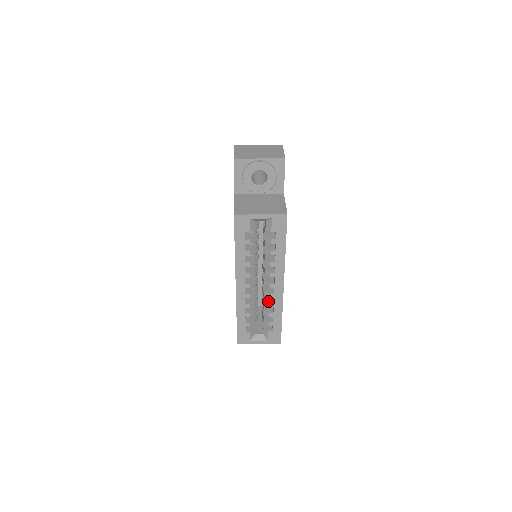
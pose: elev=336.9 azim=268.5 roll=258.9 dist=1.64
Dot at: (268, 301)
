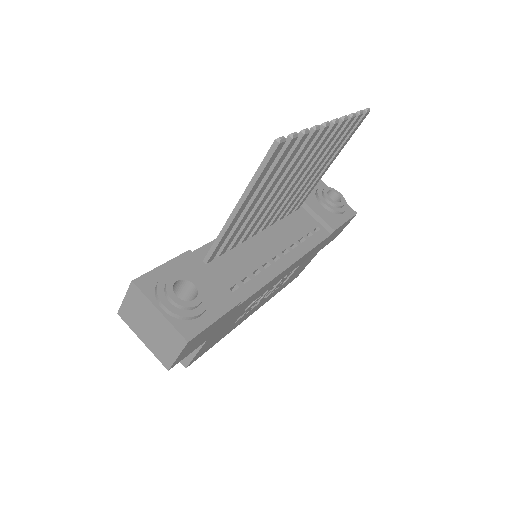
Dot at: occluded
